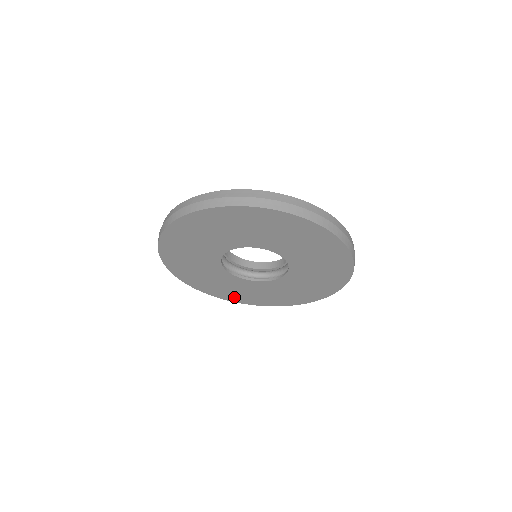
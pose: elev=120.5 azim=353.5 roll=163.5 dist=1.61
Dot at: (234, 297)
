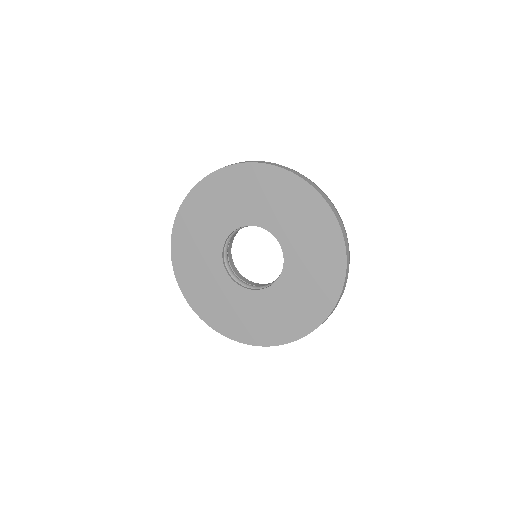
Dot at: (212, 316)
